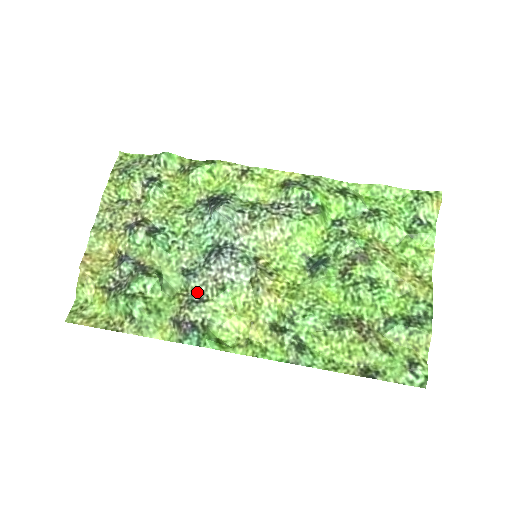
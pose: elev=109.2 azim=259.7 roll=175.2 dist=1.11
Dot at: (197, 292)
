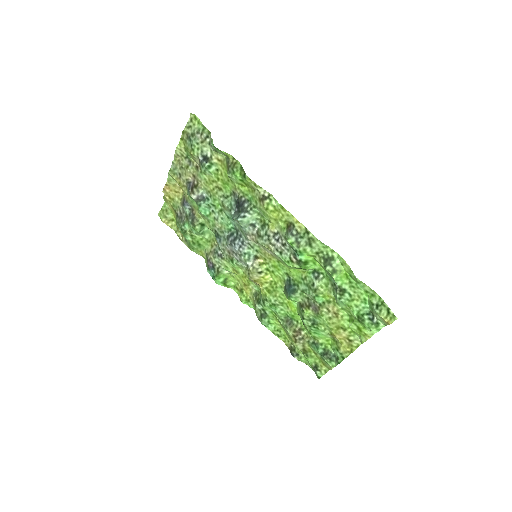
Dot at: (220, 249)
